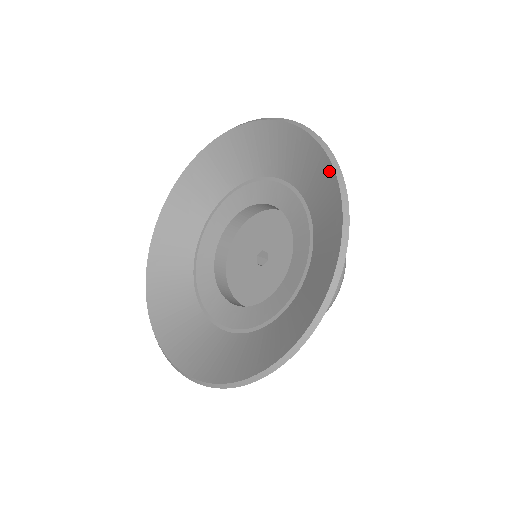
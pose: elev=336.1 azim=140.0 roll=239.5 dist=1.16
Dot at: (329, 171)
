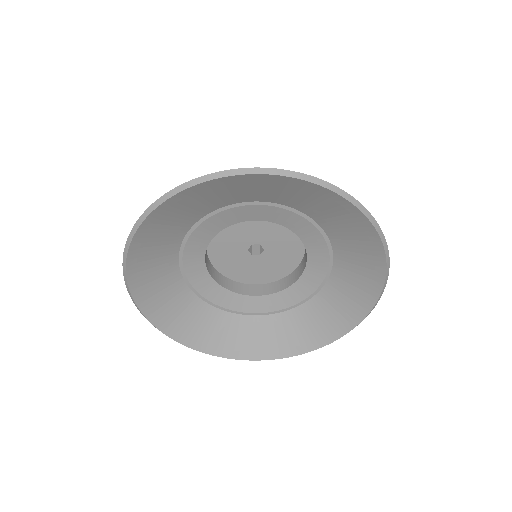
Dot at: (348, 207)
